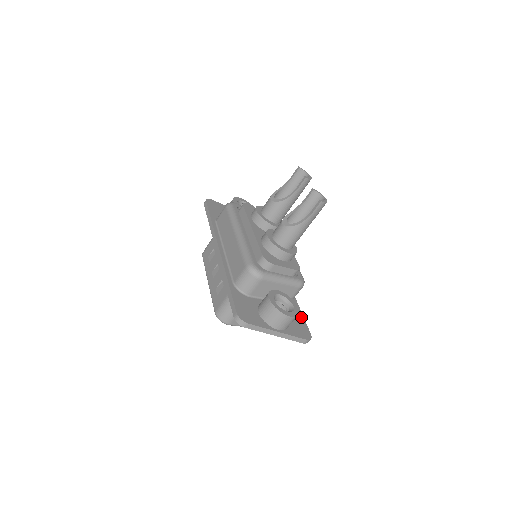
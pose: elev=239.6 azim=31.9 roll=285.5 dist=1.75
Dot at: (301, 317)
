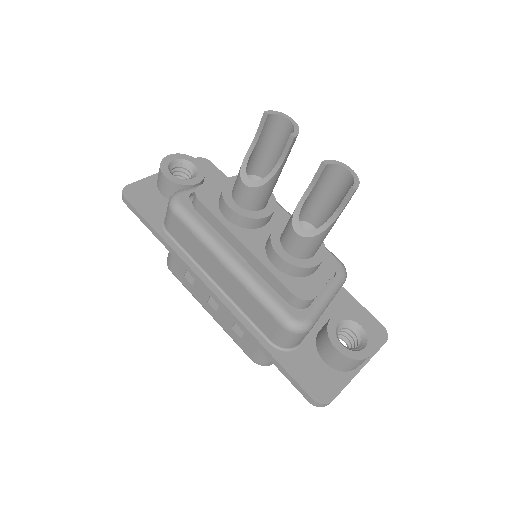
Dot at: (357, 306)
